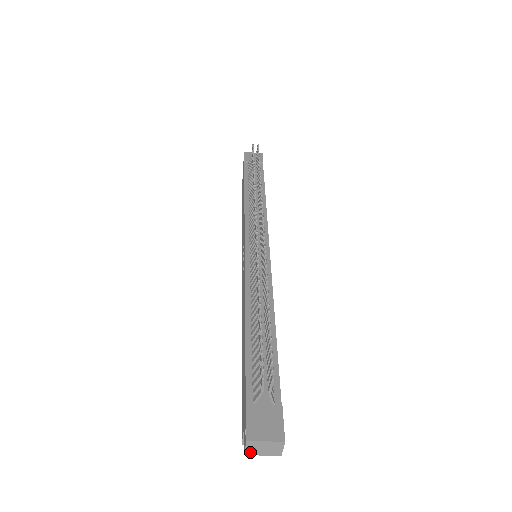
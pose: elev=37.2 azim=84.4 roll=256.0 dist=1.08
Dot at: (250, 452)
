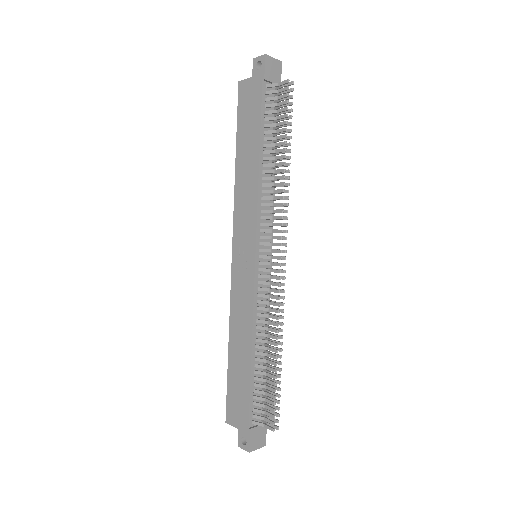
Dot at: (243, 447)
